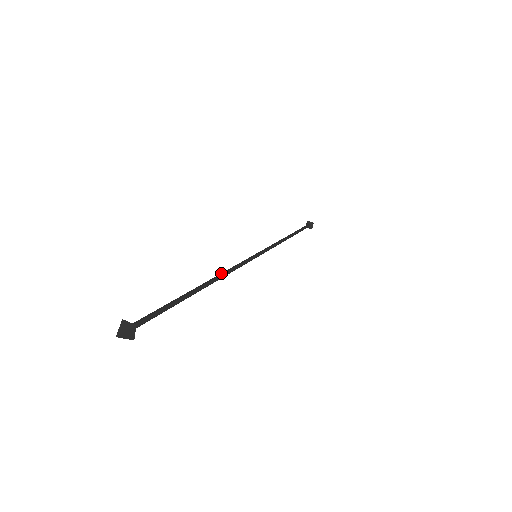
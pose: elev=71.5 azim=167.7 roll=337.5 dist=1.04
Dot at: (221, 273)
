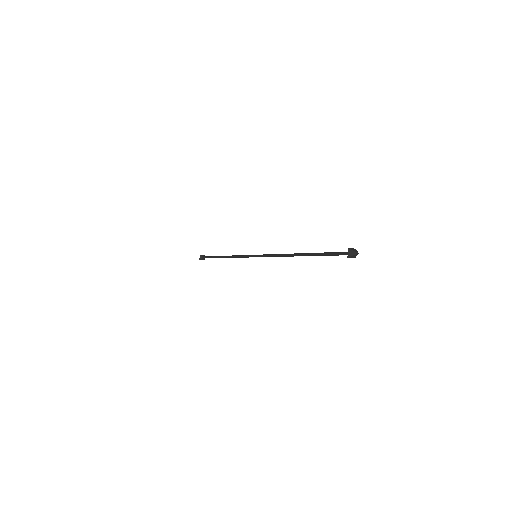
Dot at: (284, 254)
